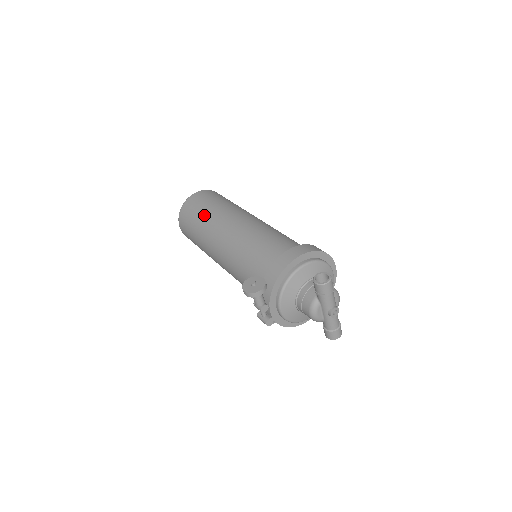
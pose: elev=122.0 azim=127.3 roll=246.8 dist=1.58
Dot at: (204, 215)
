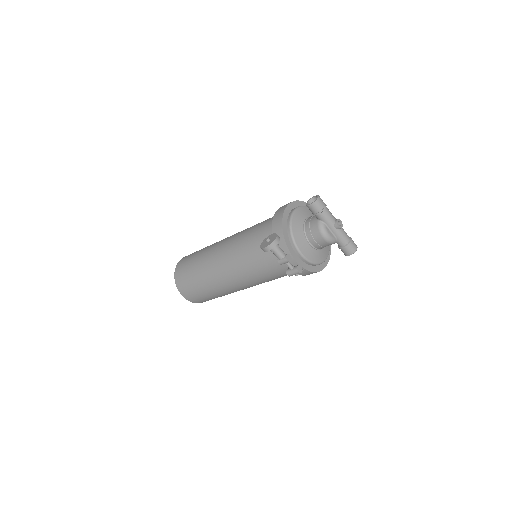
Dot at: (197, 262)
